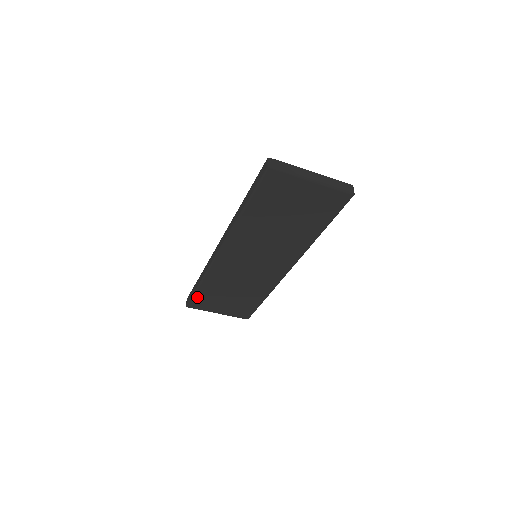
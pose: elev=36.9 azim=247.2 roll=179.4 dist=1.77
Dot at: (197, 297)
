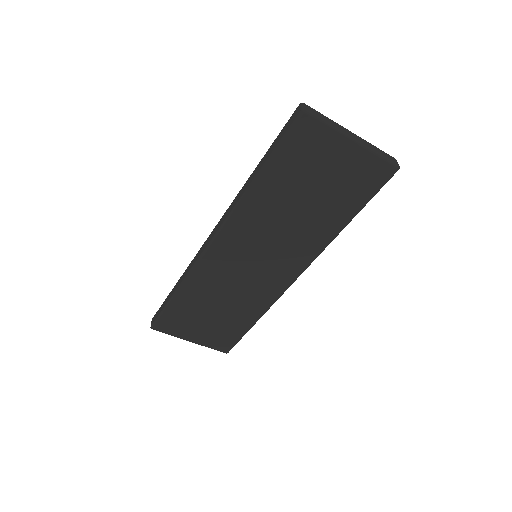
Dot at: (168, 313)
